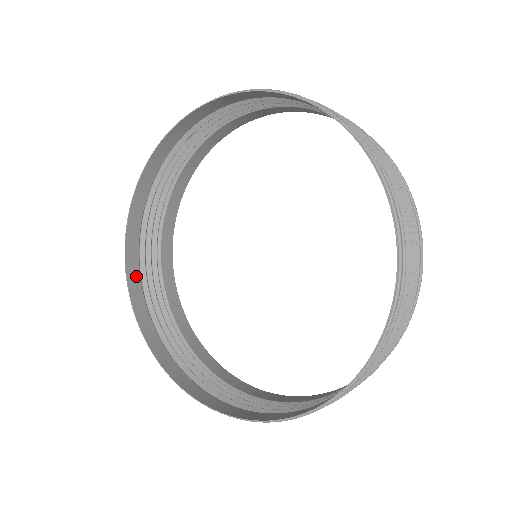
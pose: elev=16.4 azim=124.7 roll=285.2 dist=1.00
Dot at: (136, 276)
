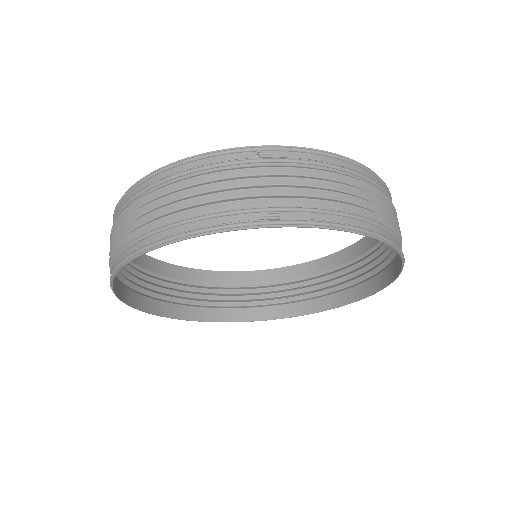
Dot at: (116, 282)
